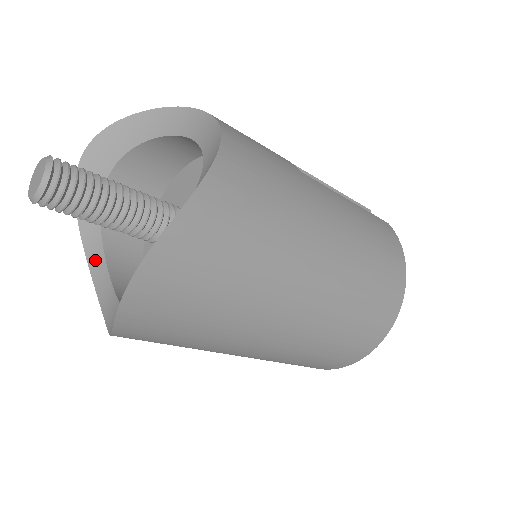
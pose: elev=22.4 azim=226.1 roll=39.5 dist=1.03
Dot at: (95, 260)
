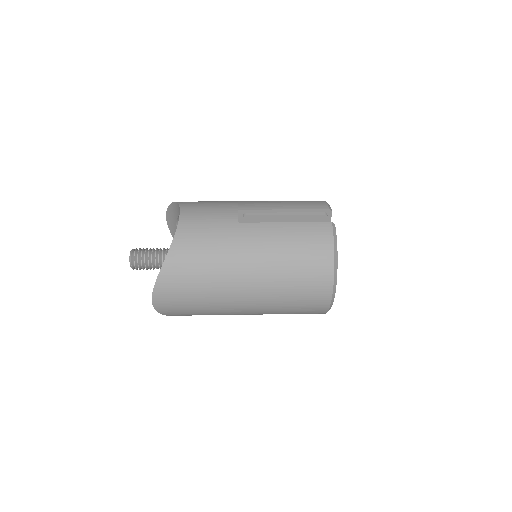
Dot at: occluded
